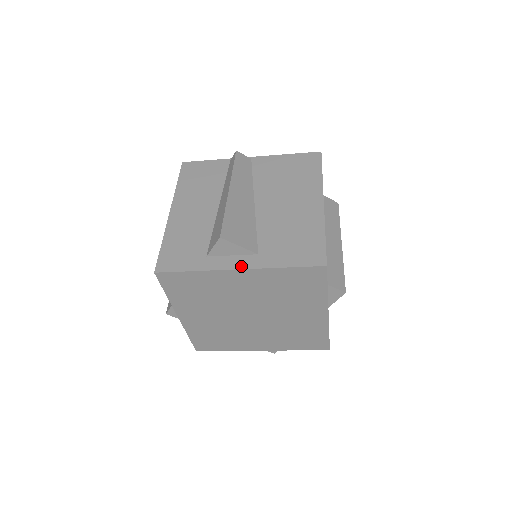
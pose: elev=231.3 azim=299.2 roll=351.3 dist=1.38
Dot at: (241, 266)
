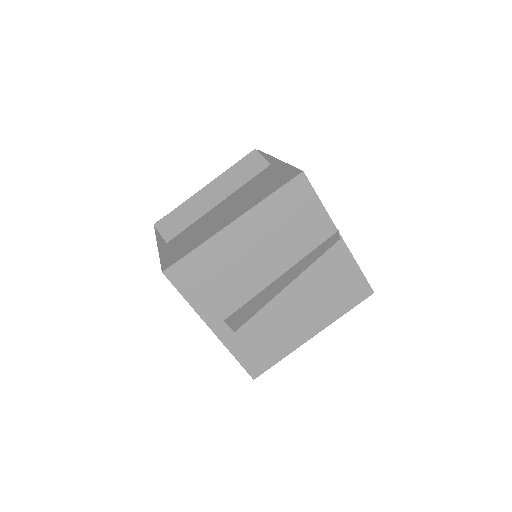
Dot at: (216, 330)
